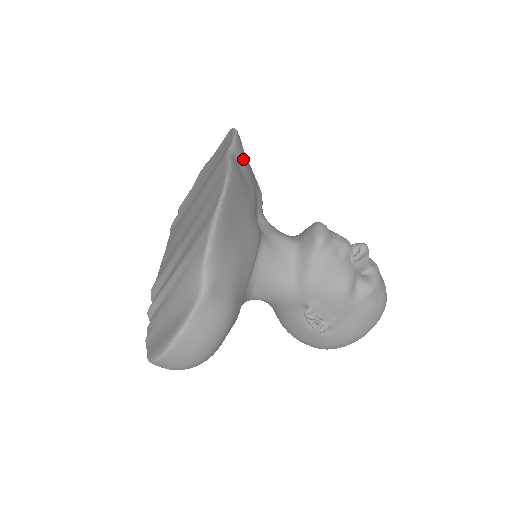
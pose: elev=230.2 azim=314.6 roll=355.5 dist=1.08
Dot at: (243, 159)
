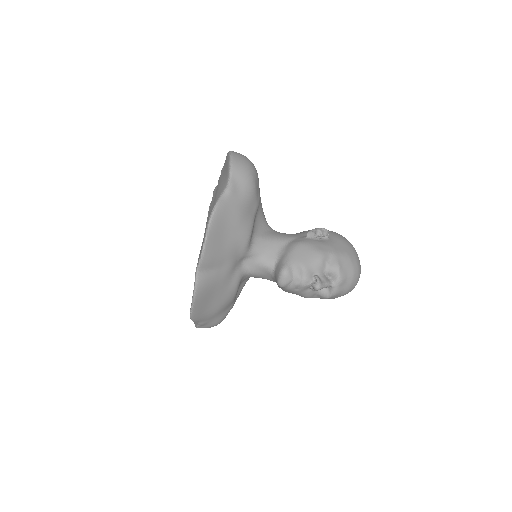
Dot at: (212, 261)
